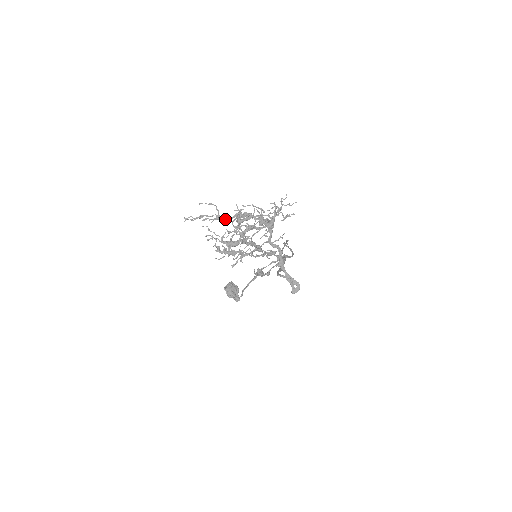
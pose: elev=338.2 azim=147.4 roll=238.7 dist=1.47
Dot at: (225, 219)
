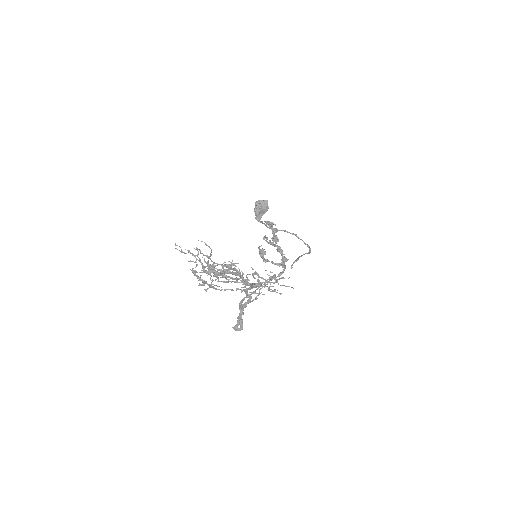
Dot at: (206, 271)
